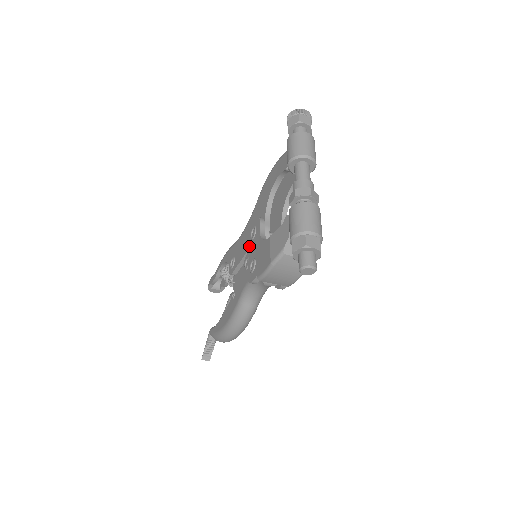
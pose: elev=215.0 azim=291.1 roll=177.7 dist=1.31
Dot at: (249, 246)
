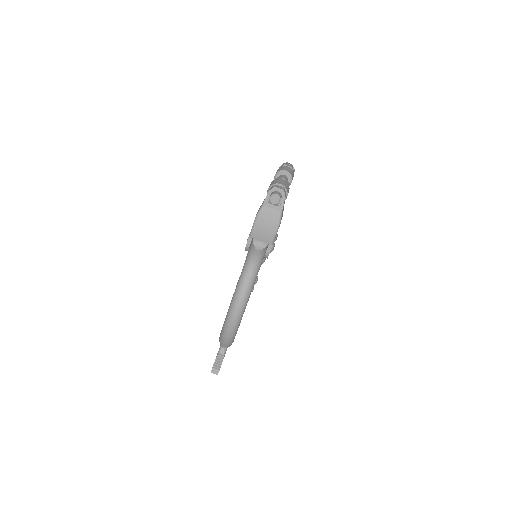
Dot at: occluded
